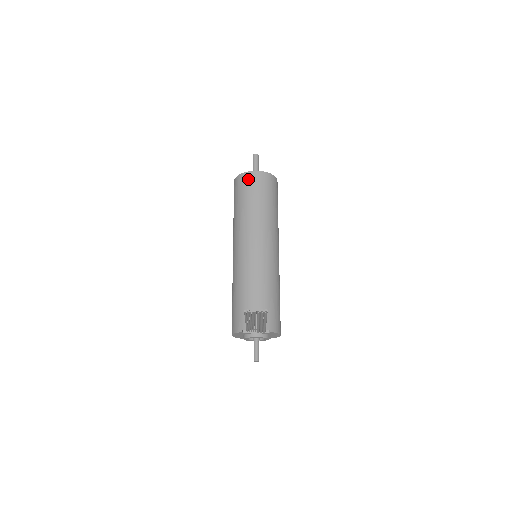
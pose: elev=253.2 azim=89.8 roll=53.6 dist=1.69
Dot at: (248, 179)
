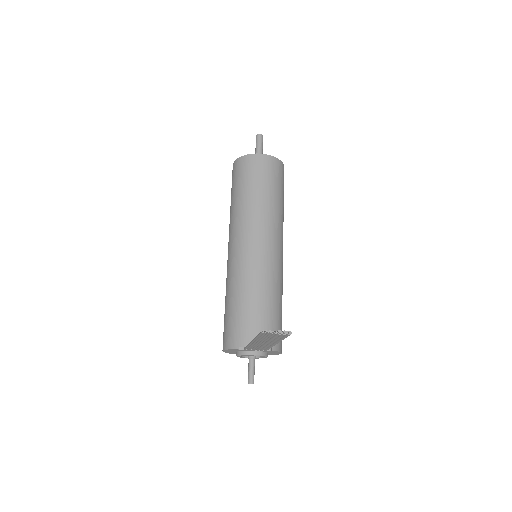
Dot at: (253, 163)
